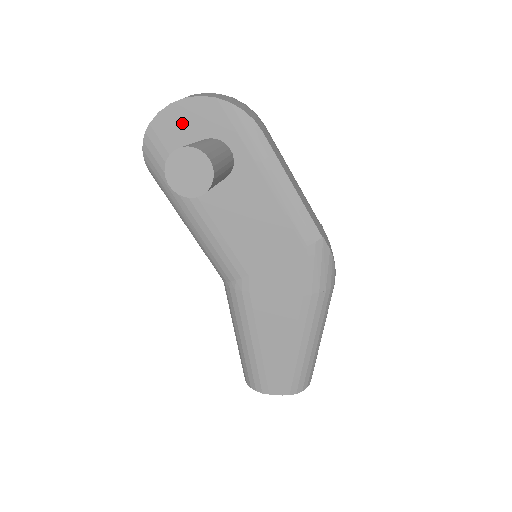
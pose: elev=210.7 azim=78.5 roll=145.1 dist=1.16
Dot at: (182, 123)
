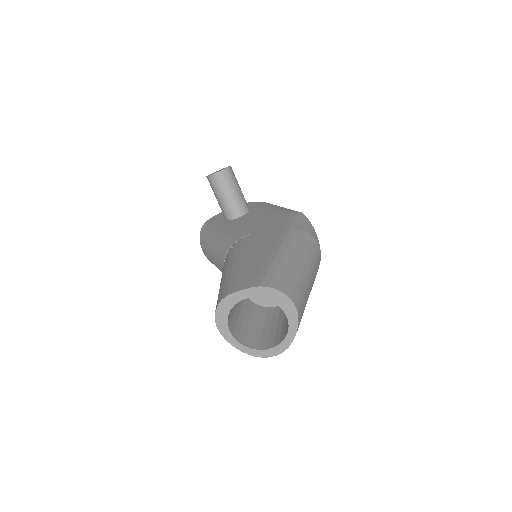
Dot at: occluded
